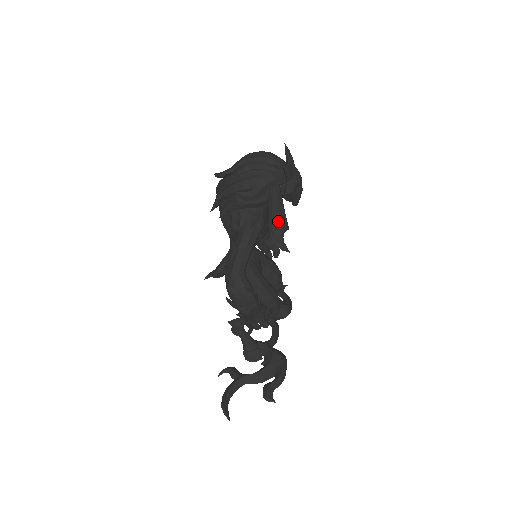
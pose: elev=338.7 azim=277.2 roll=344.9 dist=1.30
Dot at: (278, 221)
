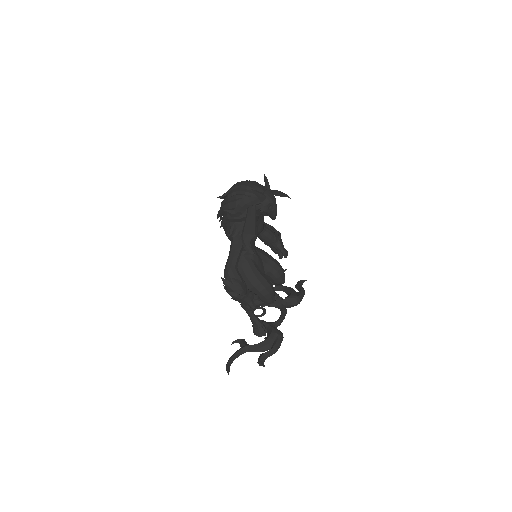
Dot at: (248, 232)
